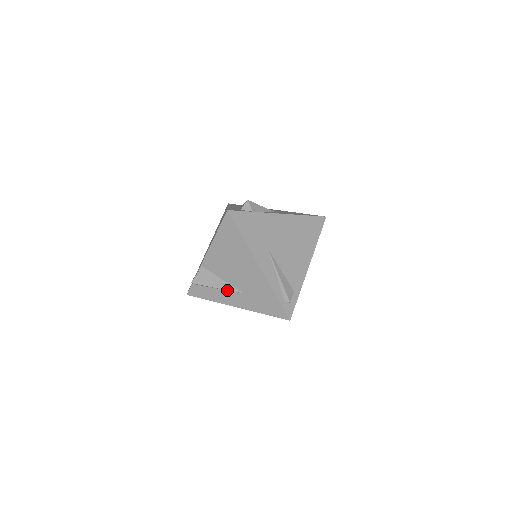
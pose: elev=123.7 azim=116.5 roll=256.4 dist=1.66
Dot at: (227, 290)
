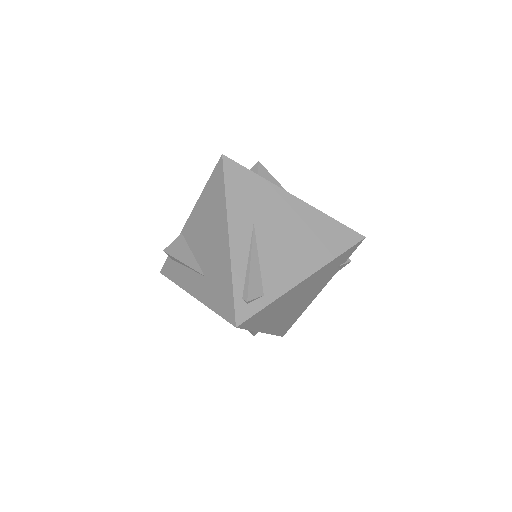
Dot at: (192, 269)
